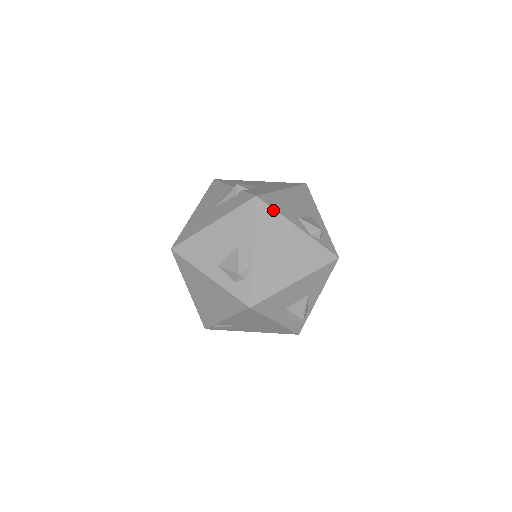
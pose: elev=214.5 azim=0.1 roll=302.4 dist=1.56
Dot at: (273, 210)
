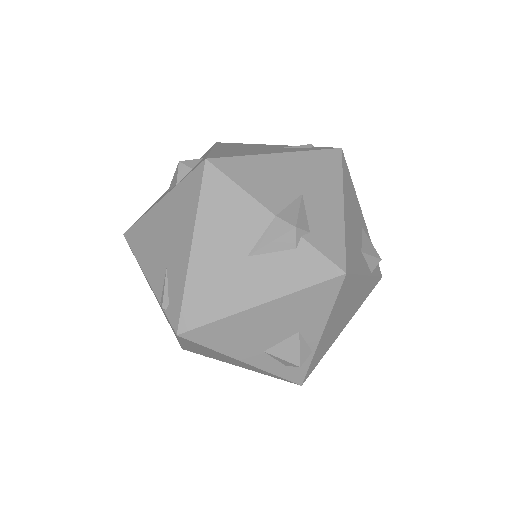
Dot at: (355, 276)
